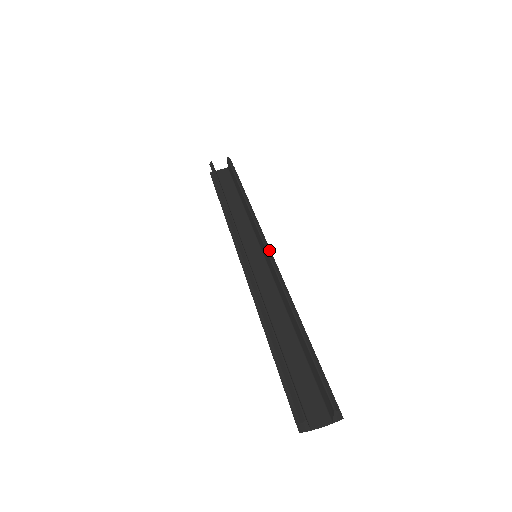
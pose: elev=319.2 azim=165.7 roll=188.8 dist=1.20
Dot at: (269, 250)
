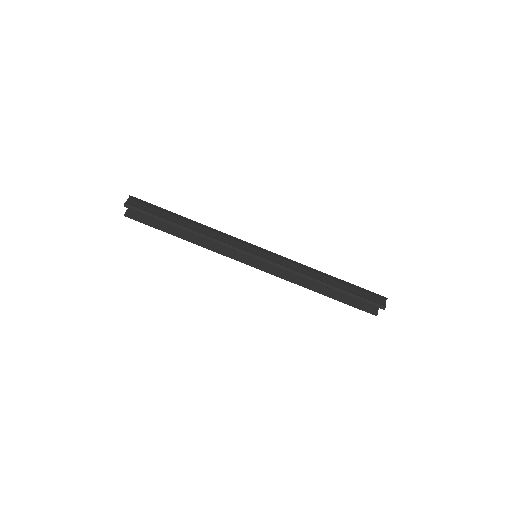
Dot at: (261, 259)
